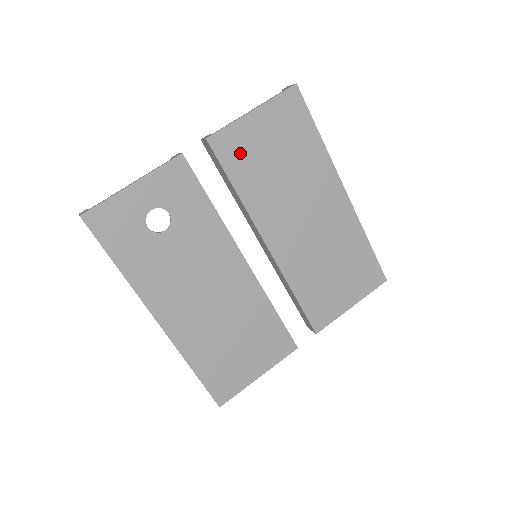
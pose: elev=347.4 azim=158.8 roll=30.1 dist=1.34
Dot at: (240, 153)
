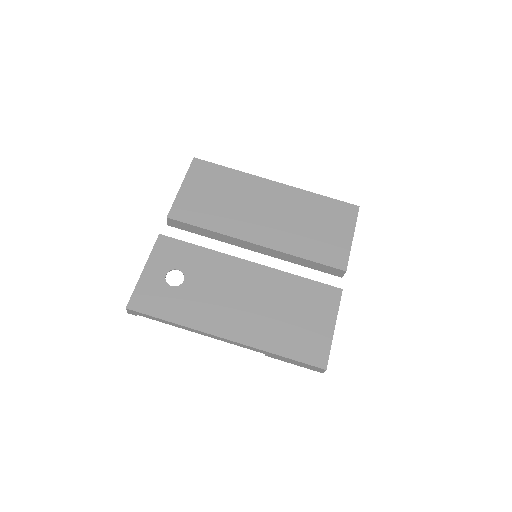
Dot at: (193, 210)
